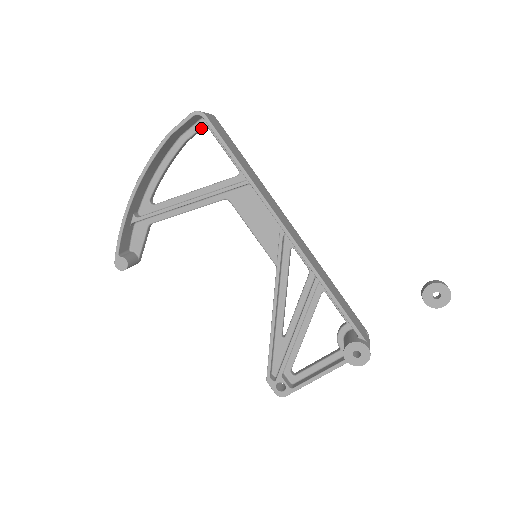
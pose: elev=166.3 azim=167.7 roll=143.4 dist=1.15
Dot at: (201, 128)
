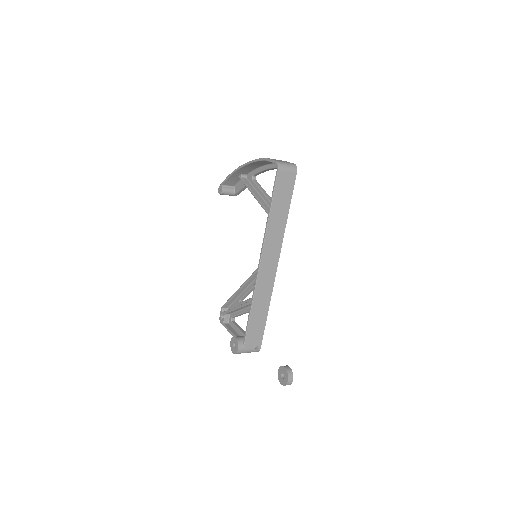
Dot at: occluded
